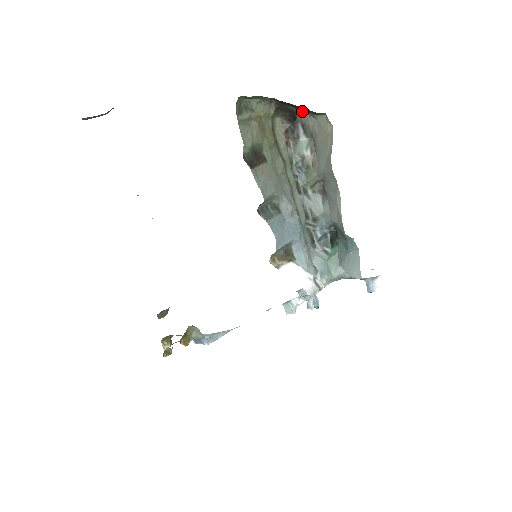
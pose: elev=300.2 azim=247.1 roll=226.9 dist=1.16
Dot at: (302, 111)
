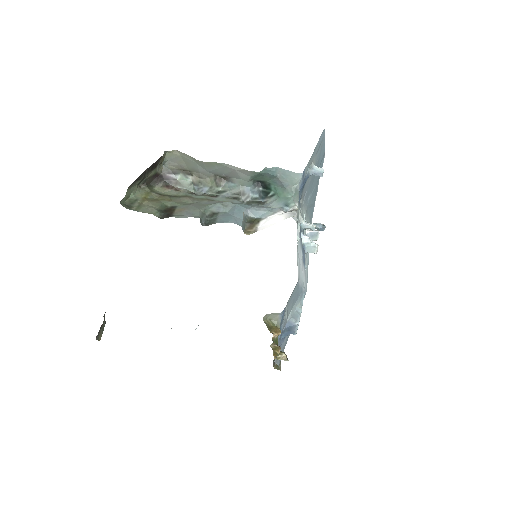
Dot at: (157, 168)
